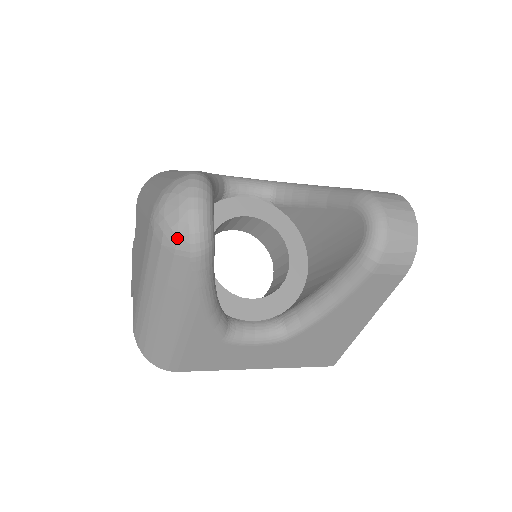
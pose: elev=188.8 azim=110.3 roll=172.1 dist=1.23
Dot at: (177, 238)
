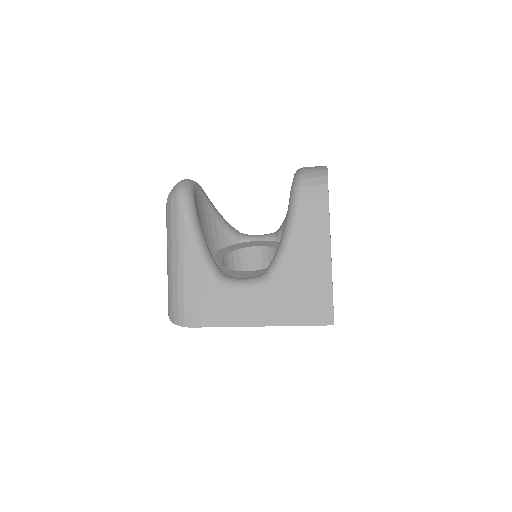
Dot at: (171, 195)
